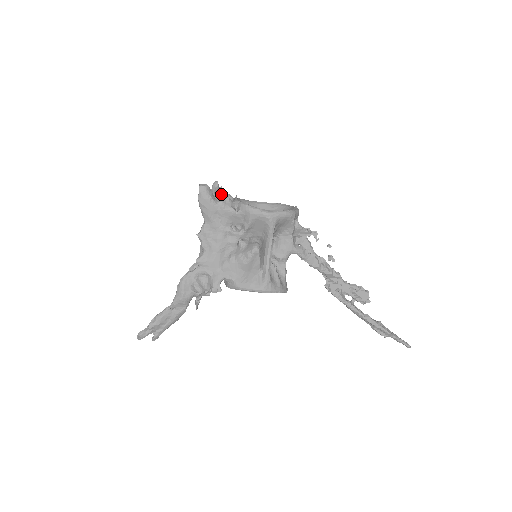
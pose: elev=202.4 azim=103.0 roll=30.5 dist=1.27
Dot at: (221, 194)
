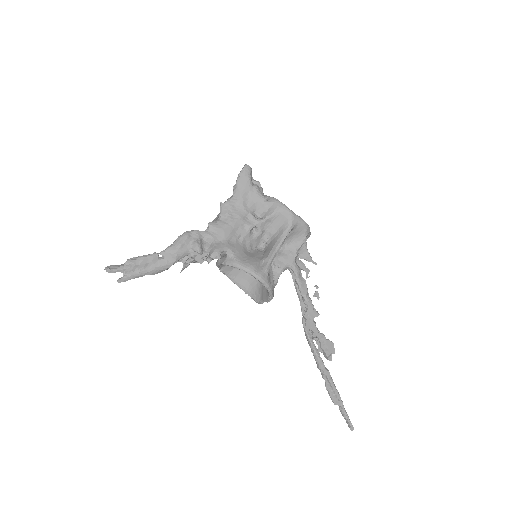
Dot at: (258, 182)
